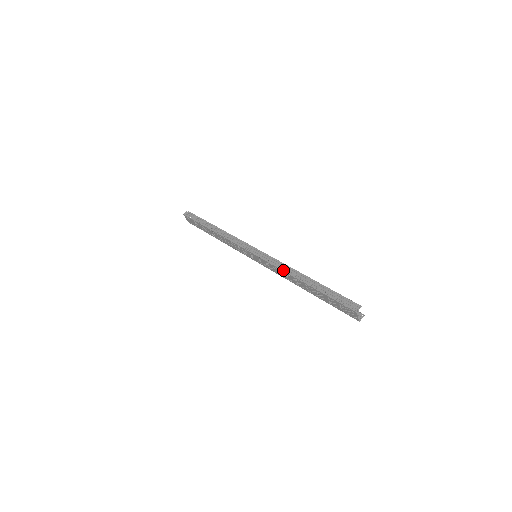
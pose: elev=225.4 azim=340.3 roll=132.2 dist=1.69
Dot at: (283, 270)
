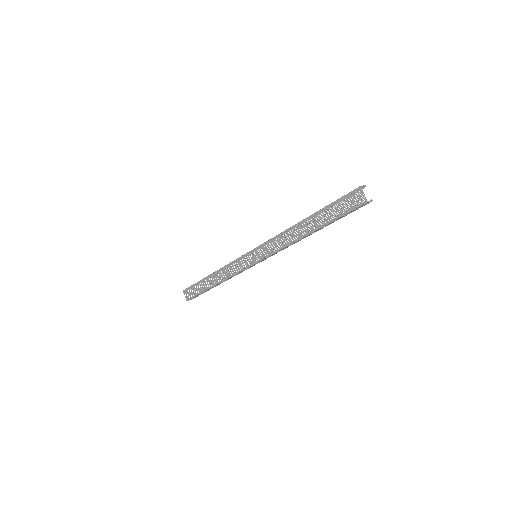
Dot at: (283, 231)
